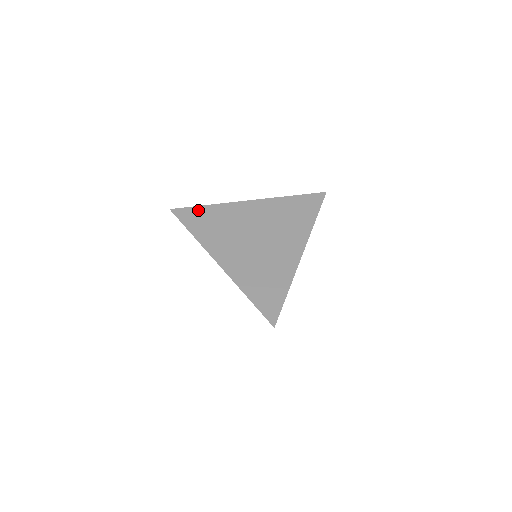
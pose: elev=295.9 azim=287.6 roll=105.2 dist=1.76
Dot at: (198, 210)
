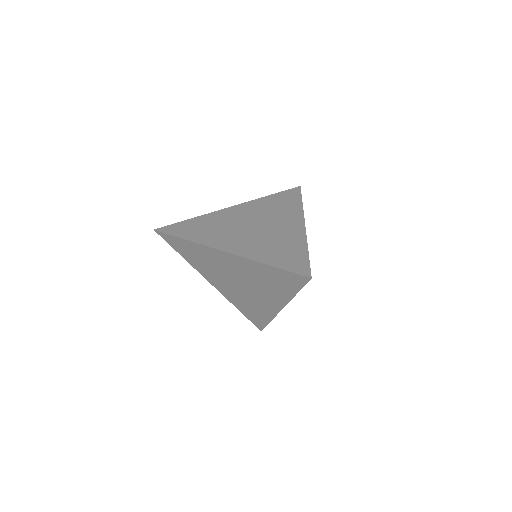
Dot at: (184, 223)
